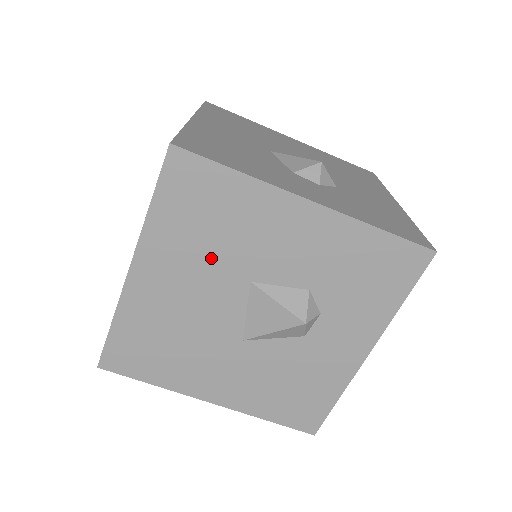
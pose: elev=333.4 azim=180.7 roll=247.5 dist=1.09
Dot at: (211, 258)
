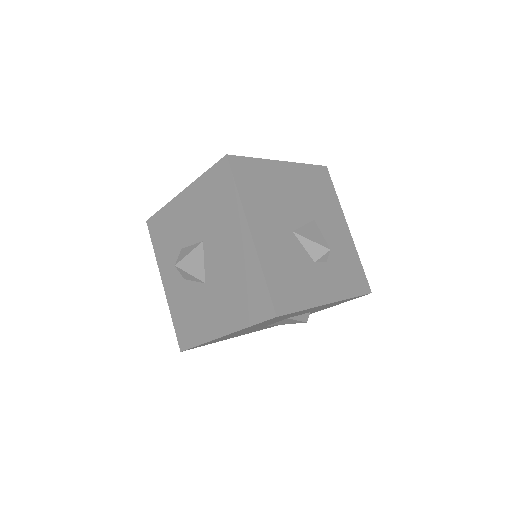
Dot at: (310, 197)
